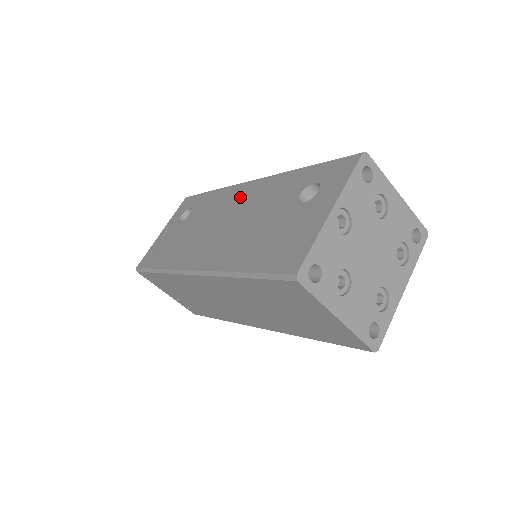
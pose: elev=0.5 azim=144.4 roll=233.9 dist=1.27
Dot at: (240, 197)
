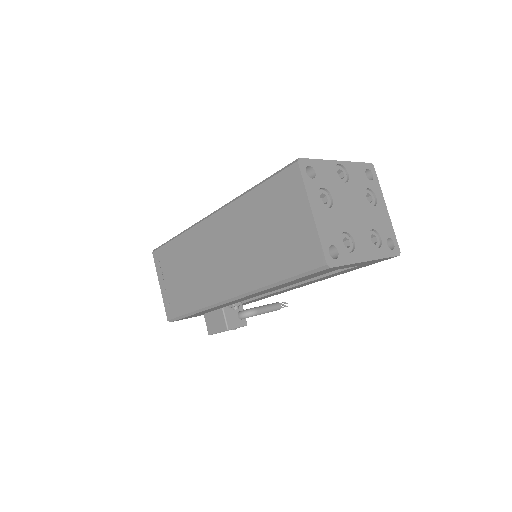
Dot at: occluded
